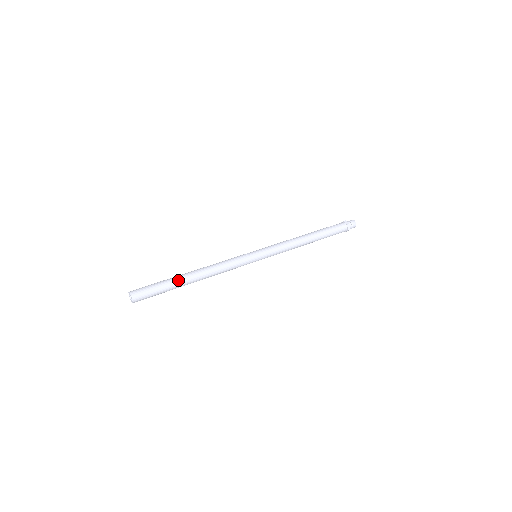
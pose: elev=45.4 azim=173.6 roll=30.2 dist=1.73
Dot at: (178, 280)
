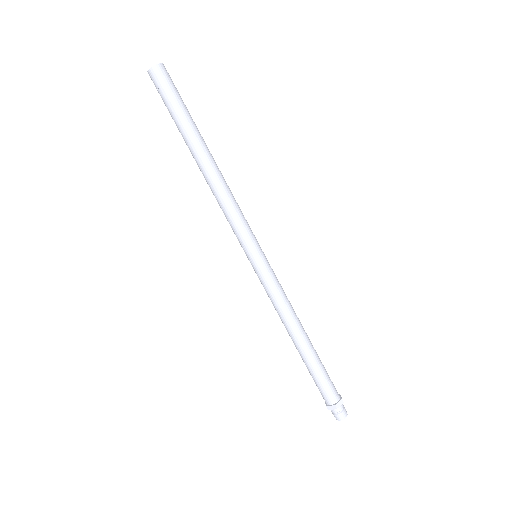
Dot at: (198, 131)
